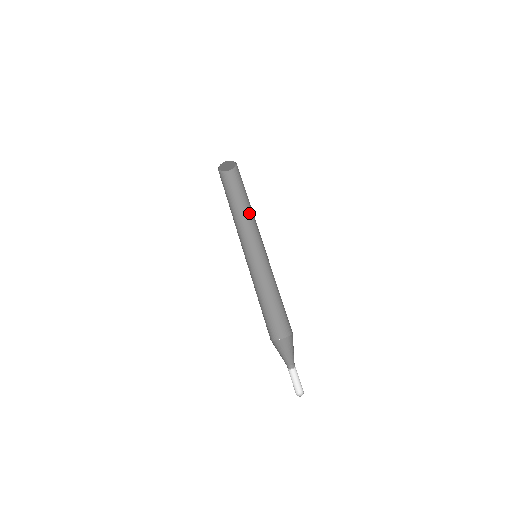
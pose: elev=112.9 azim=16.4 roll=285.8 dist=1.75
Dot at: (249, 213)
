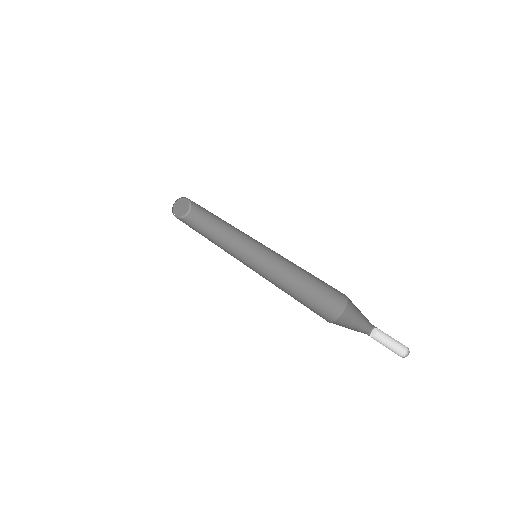
Dot at: (226, 225)
